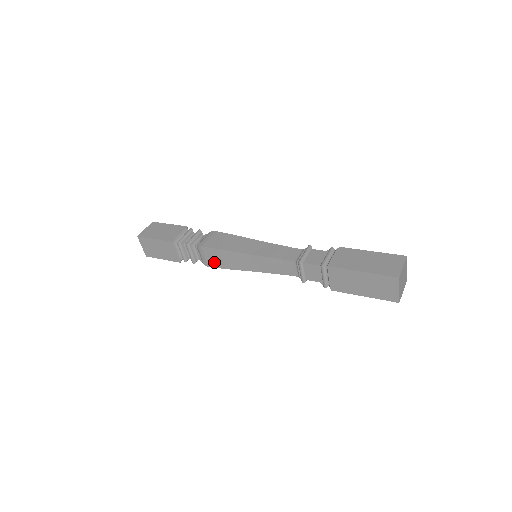
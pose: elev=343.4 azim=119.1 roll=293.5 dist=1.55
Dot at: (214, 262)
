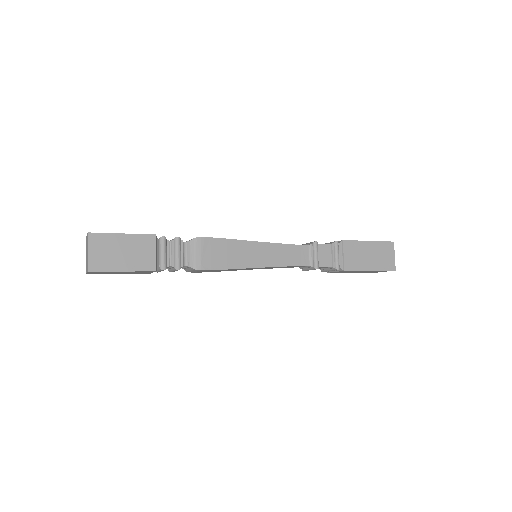
Dot at: (213, 260)
